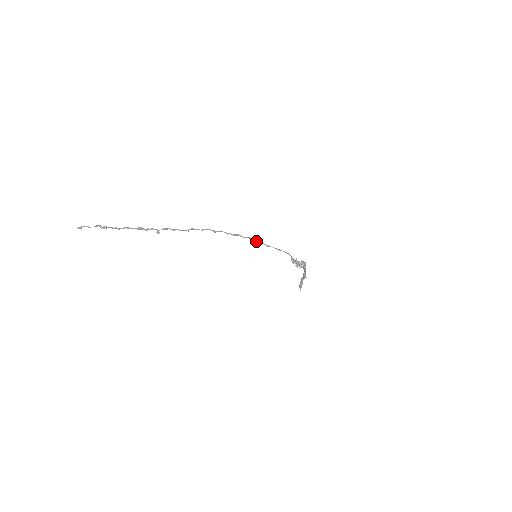
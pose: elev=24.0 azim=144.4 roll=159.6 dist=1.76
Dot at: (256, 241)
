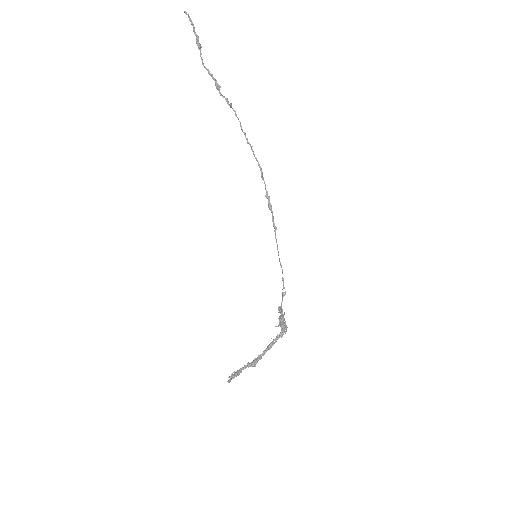
Dot at: (276, 239)
